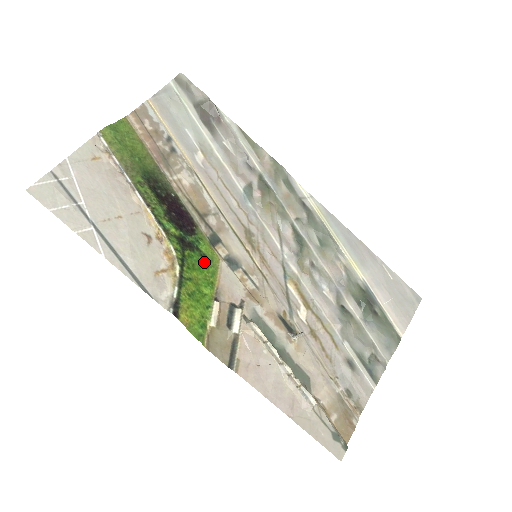
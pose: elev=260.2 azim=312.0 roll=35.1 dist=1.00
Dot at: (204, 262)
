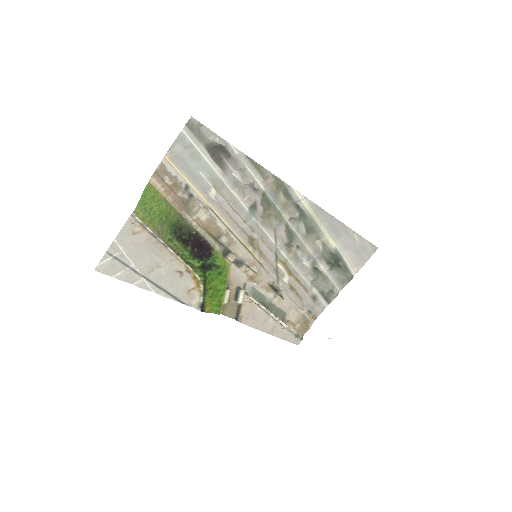
Dot at: (219, 271)
